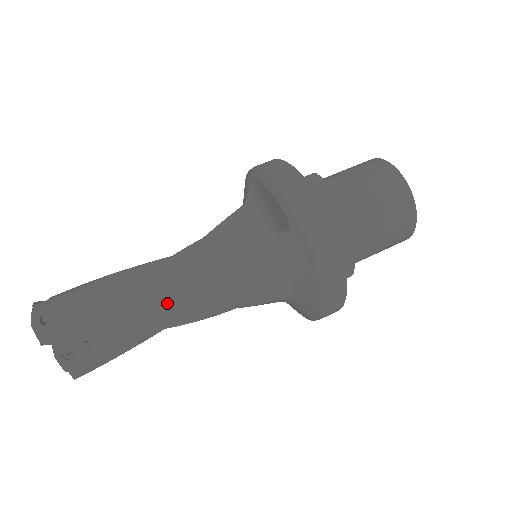
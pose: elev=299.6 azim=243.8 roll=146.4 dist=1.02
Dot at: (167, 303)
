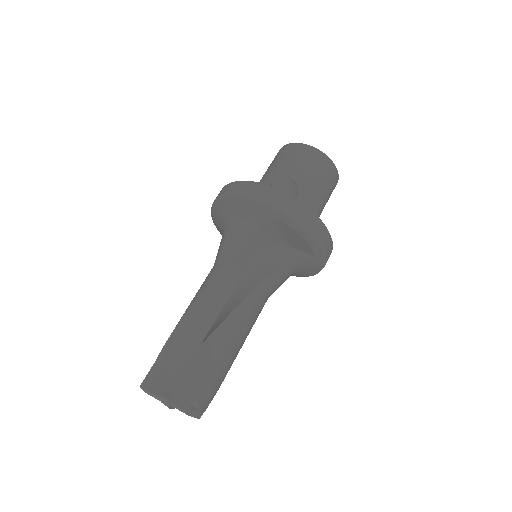
Dot at: occluded
